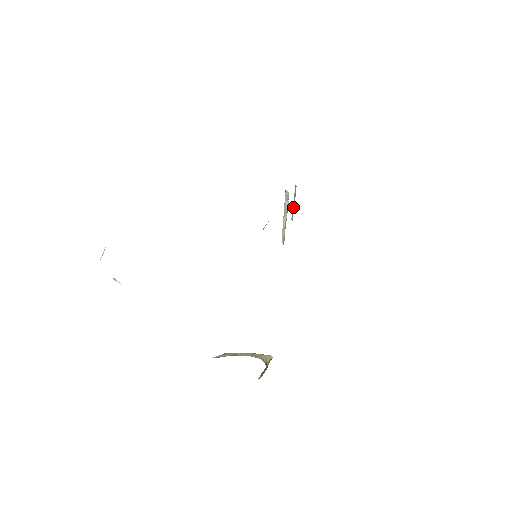
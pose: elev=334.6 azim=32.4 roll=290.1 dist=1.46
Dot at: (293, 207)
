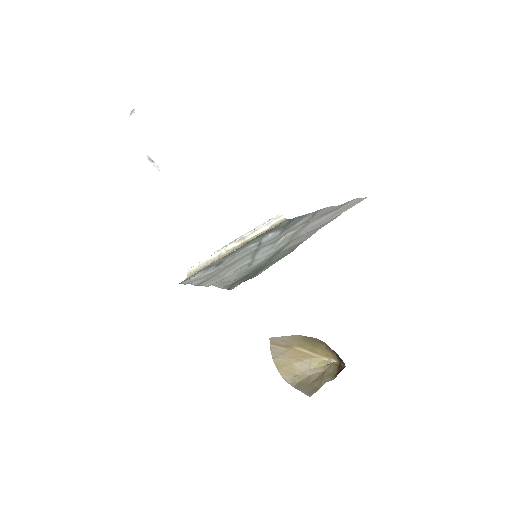
Dot at: occluded
